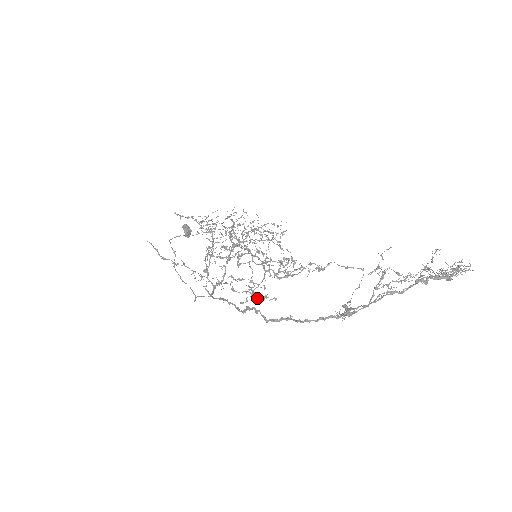
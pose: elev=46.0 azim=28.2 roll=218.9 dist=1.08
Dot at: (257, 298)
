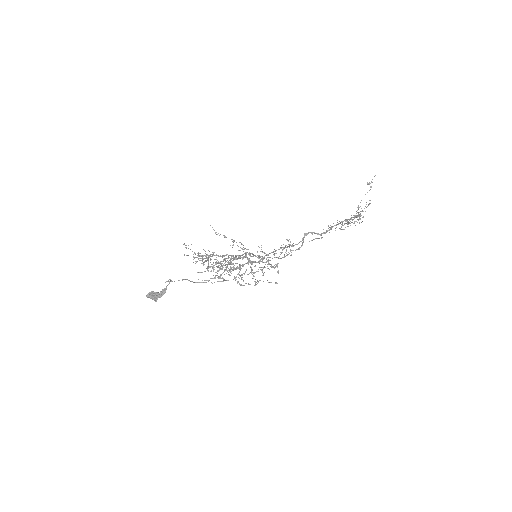
Dot at: (268, 282)
